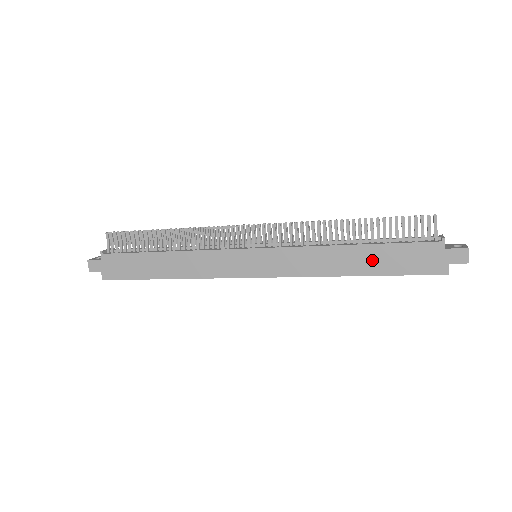
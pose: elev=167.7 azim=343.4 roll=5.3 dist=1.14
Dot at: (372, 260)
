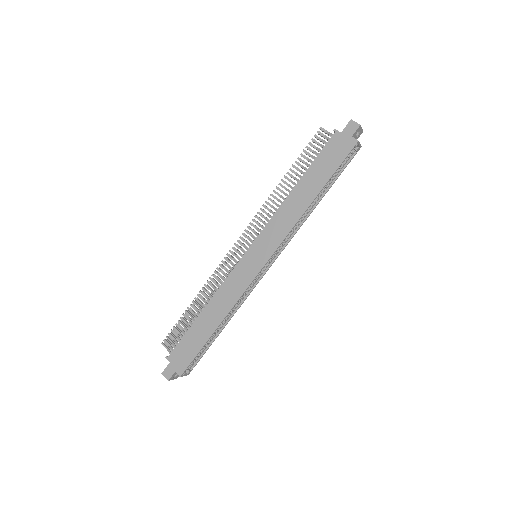
Dot at: (313, 181)
